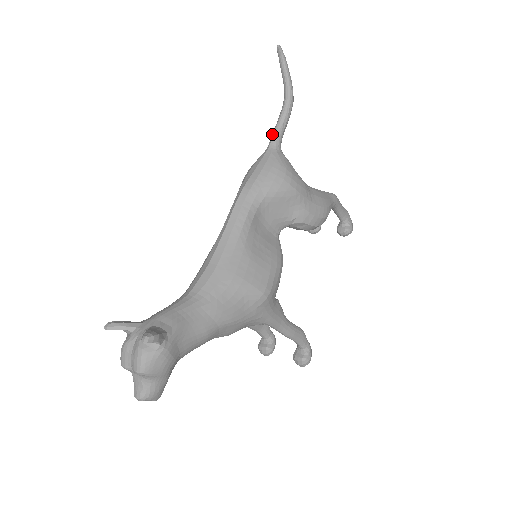
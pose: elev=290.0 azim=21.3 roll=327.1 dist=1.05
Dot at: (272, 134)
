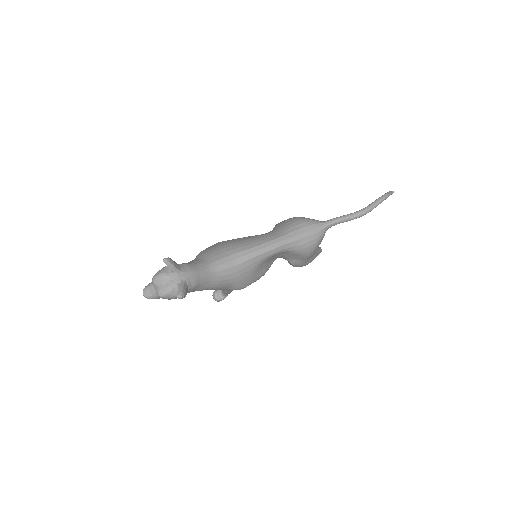
Dot at: (334, 219)
